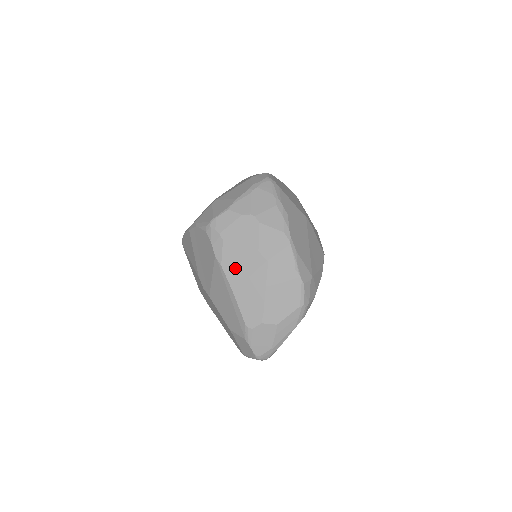
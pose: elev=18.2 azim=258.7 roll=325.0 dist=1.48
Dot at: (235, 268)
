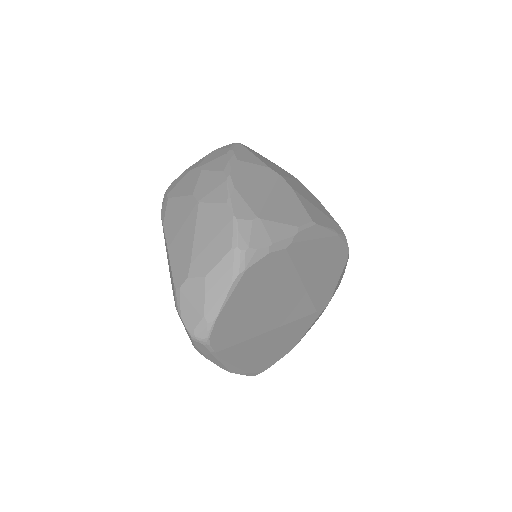
Dot at: (173, 222)
